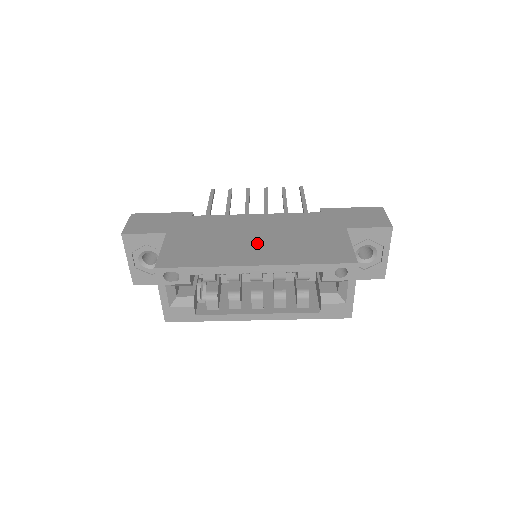
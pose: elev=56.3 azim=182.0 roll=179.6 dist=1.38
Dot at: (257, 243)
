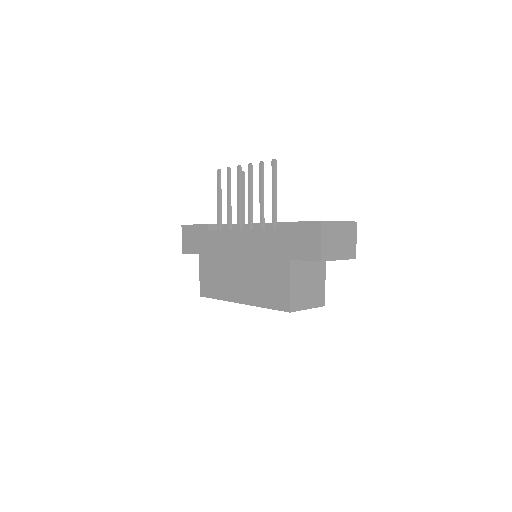
Dot at: (240, 275)
